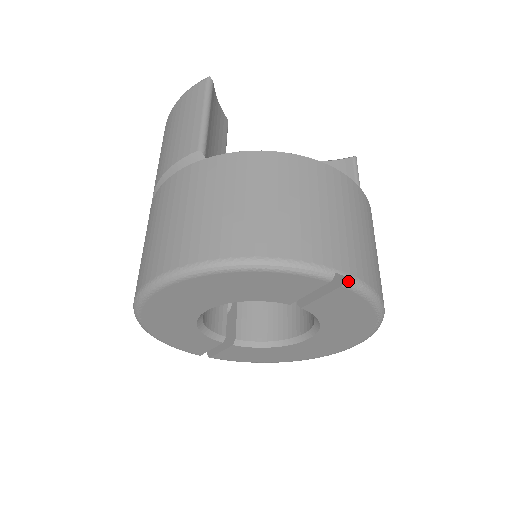
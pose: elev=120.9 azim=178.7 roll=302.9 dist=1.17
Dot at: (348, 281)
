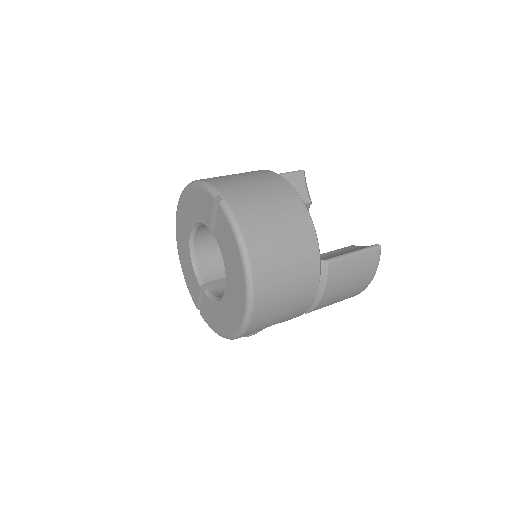
Dot at: (222, 202)
